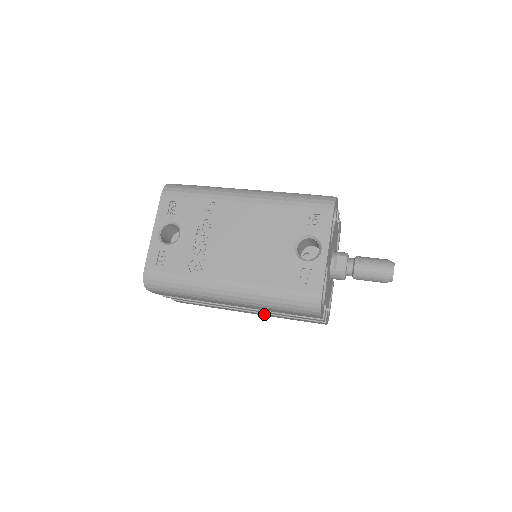
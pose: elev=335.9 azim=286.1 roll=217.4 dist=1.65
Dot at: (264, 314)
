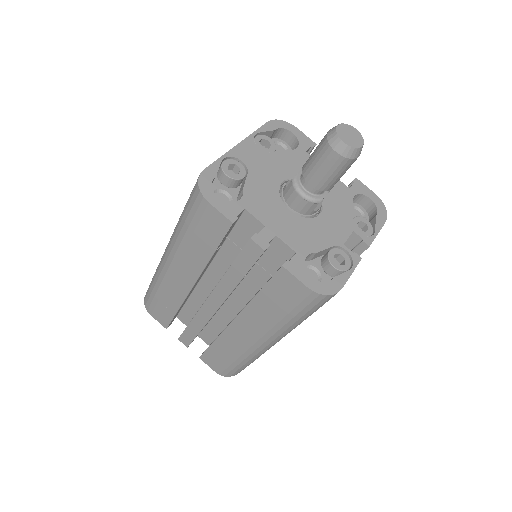
Dot at: (247, 315)
